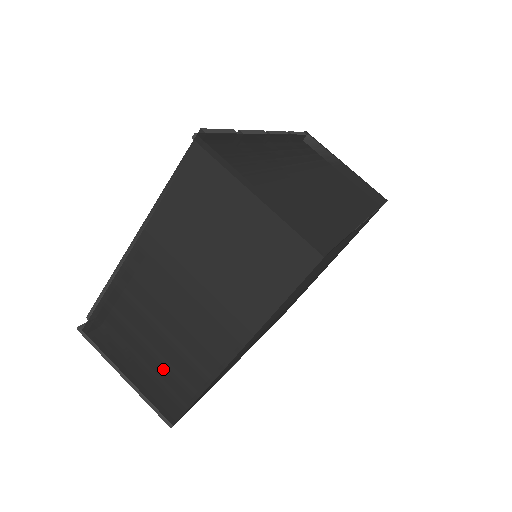
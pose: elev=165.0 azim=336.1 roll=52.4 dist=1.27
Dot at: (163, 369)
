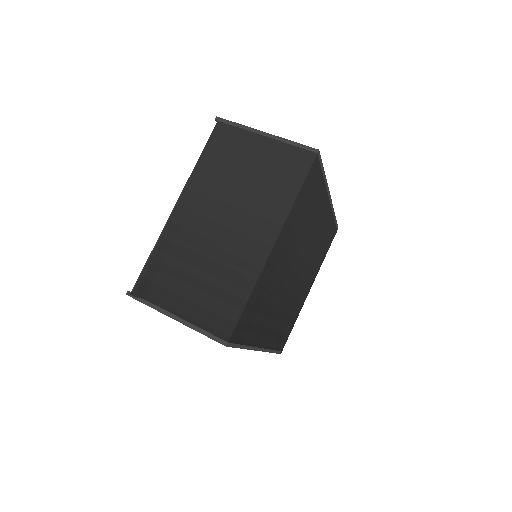
Dot at: (212, 291)
